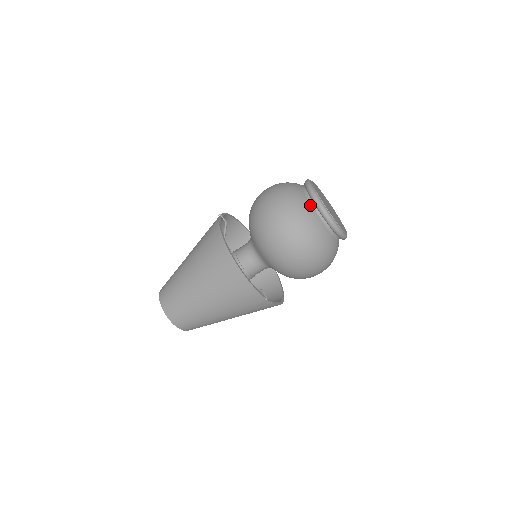
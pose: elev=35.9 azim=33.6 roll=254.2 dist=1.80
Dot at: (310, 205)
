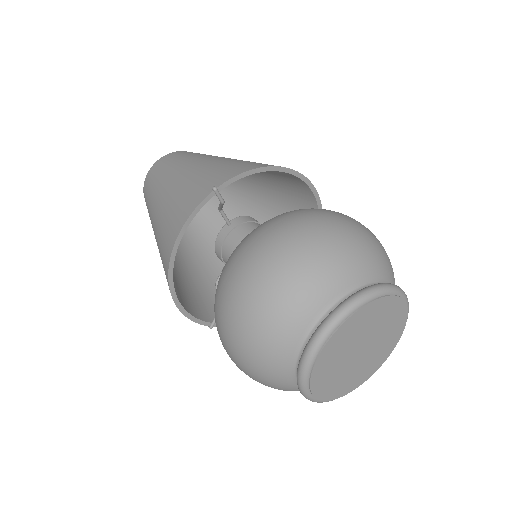
Dot at: (292, 358)
